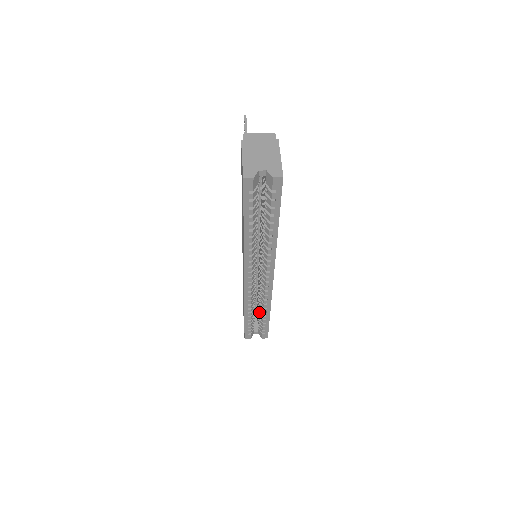
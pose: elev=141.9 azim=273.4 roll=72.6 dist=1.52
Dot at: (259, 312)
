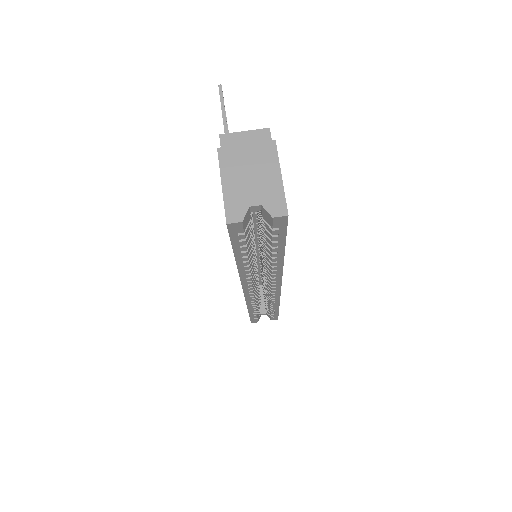
Dot at: (266, 303)
